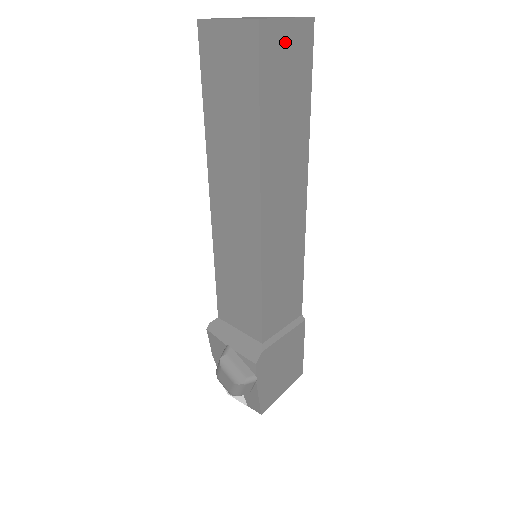
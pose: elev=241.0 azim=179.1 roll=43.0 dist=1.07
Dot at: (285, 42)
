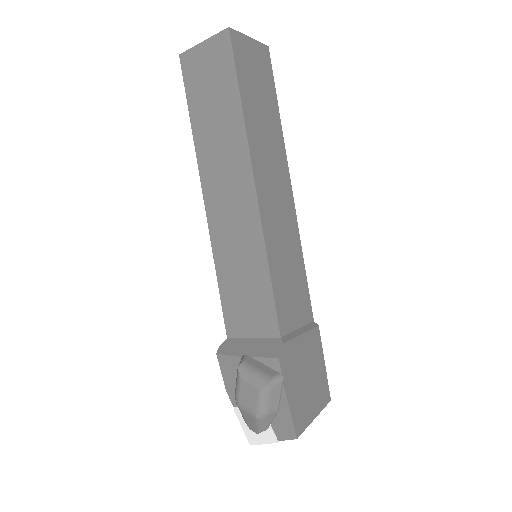
Dot at: (250, 53)
